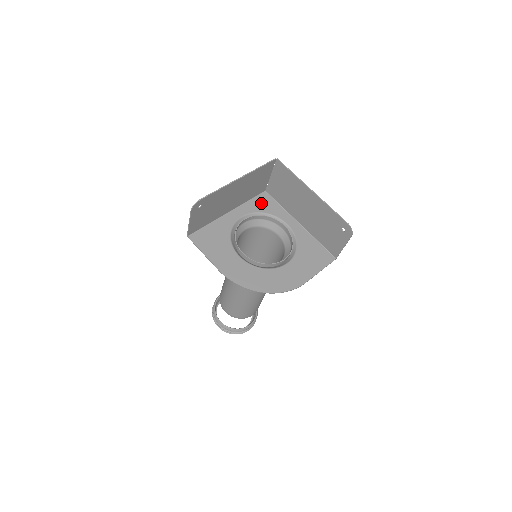
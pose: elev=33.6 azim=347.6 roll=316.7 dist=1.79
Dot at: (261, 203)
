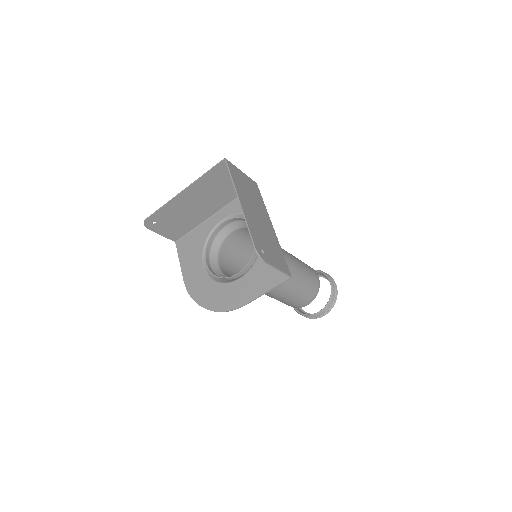
Dot at: occluded
